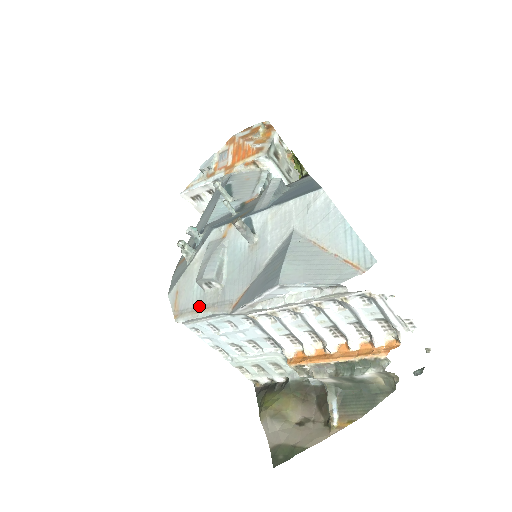
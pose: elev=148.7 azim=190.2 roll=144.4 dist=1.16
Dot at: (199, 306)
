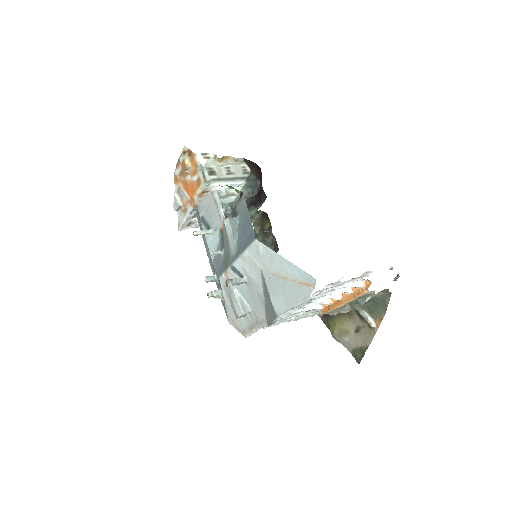
Dot at: (250, 326)
